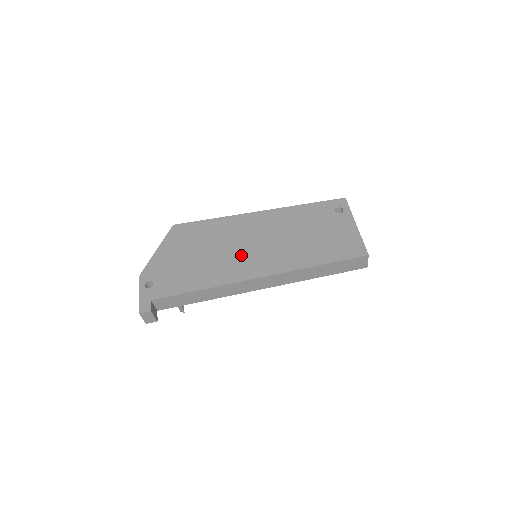
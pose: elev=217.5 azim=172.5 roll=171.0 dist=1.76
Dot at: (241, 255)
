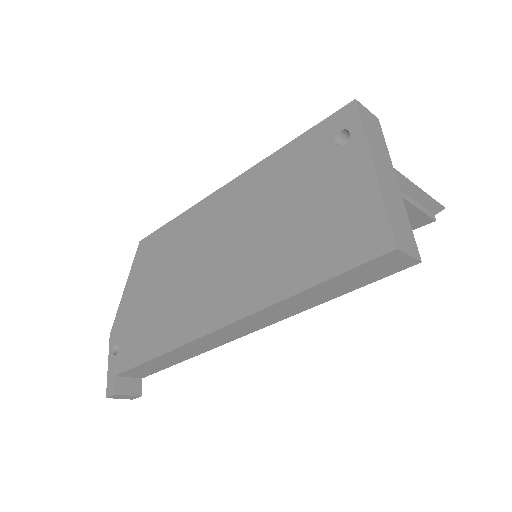
Dot at: (199, 284)
